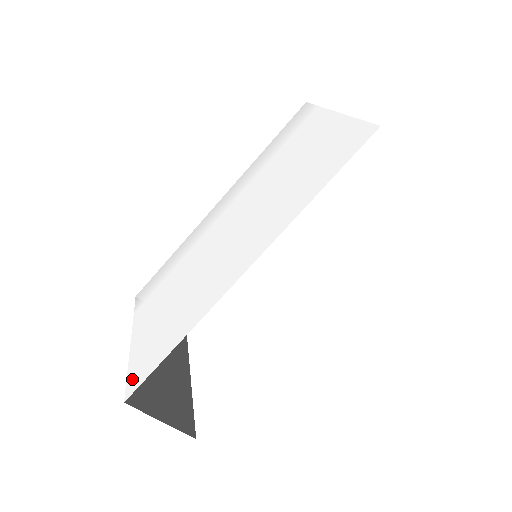
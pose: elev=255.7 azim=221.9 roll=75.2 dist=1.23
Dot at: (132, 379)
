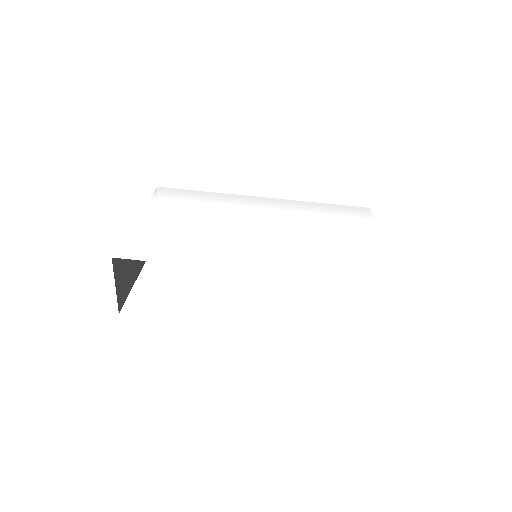
Dot at: (127, 248)
